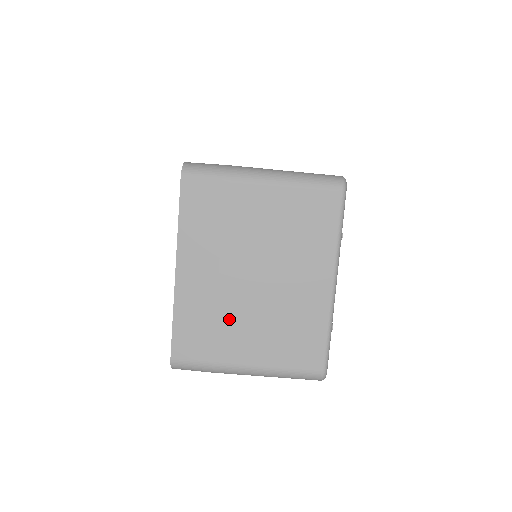
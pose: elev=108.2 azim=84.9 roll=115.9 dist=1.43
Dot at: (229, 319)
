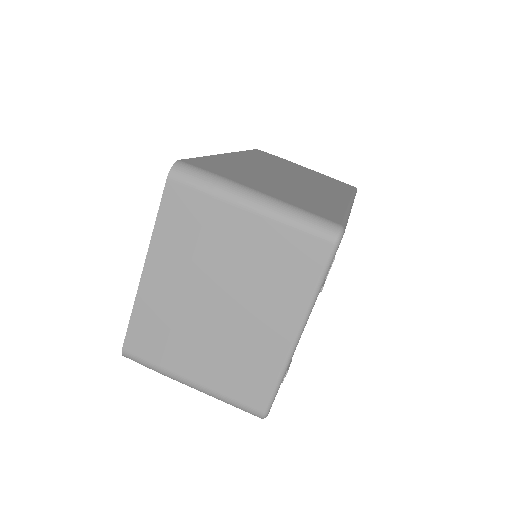
Dot at: (184, 333)
